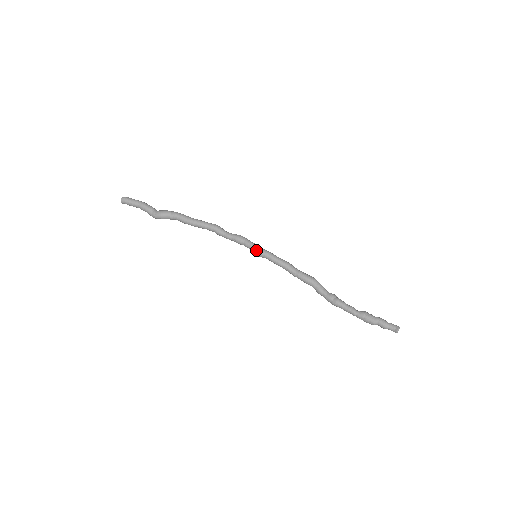
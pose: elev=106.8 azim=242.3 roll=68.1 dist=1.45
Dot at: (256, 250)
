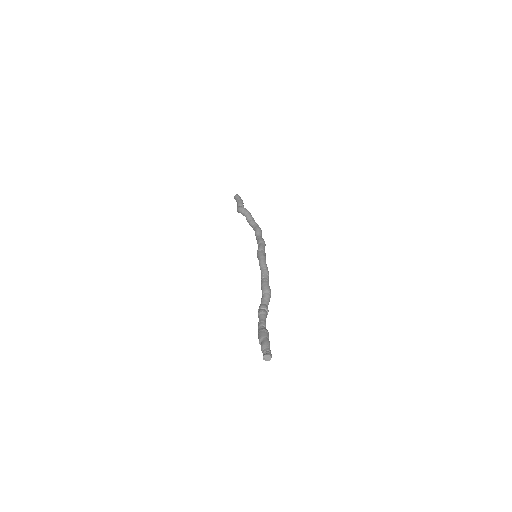
Dot at: (259, 251)
